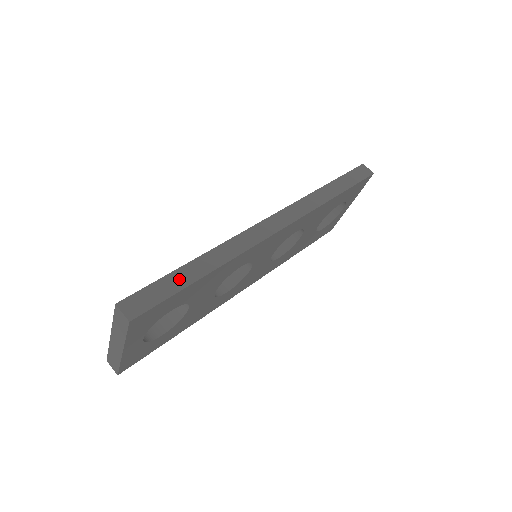
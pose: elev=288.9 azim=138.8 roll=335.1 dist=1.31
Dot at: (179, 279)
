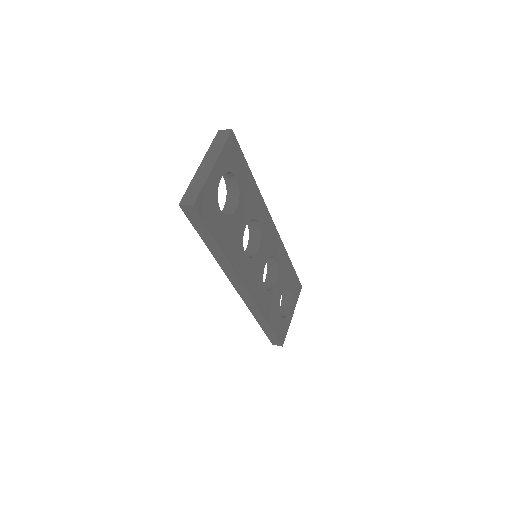
Dot at: occluded
